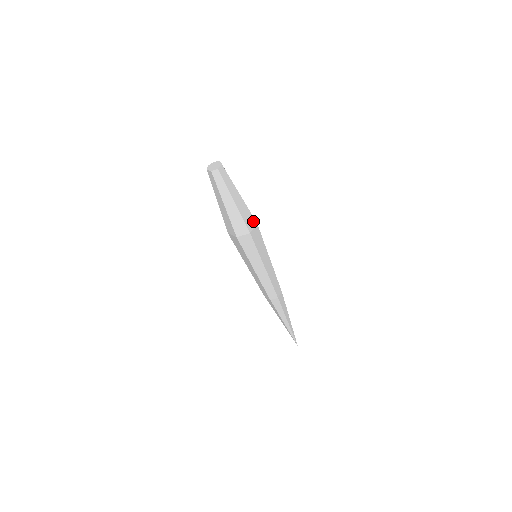
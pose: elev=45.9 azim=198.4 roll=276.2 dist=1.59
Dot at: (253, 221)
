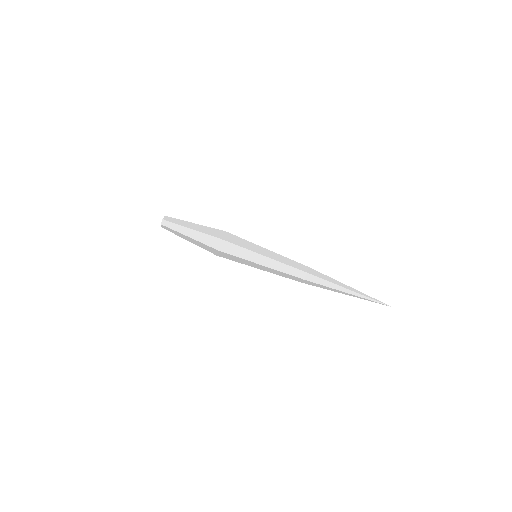
Dot at: occluded
